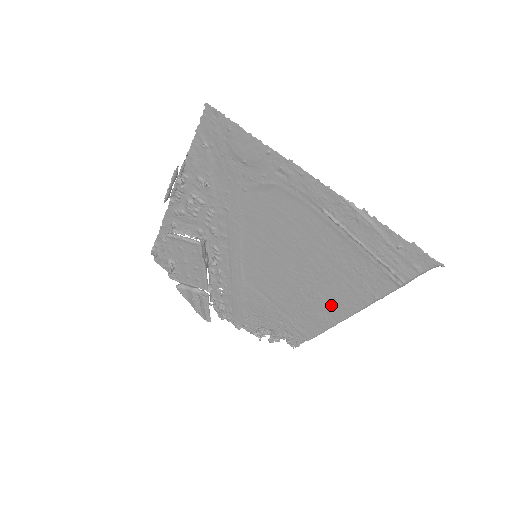
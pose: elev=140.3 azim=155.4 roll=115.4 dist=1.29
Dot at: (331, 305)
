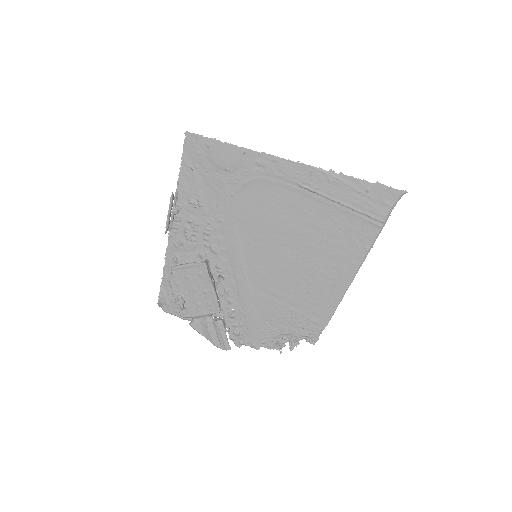
Dot at: (333, 276)
